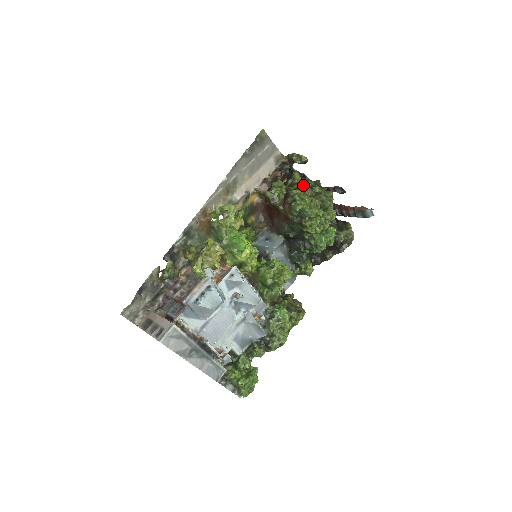
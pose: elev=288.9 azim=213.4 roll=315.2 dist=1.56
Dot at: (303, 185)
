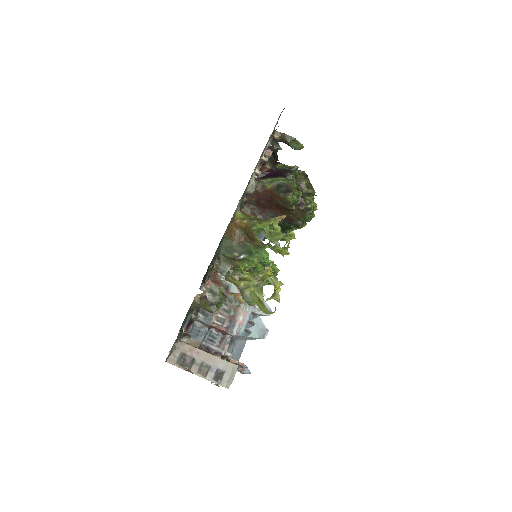
Dot at: (314, 191)
